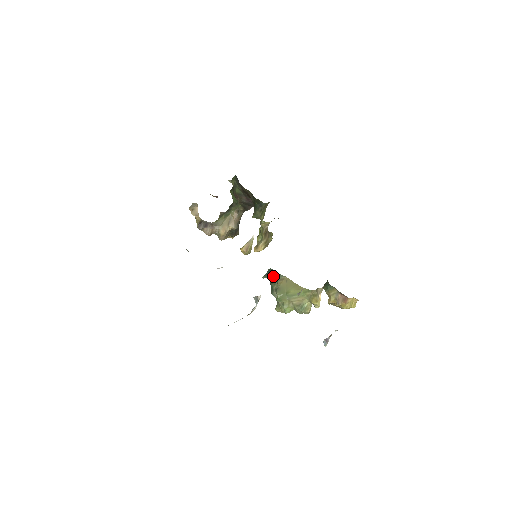
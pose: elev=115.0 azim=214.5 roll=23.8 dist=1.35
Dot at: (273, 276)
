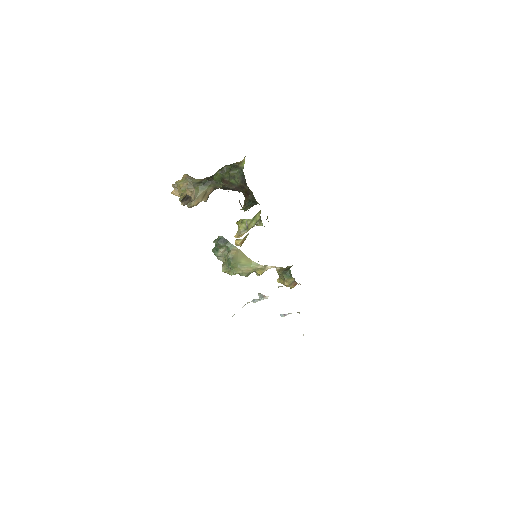
Dot at: (225, 244)
